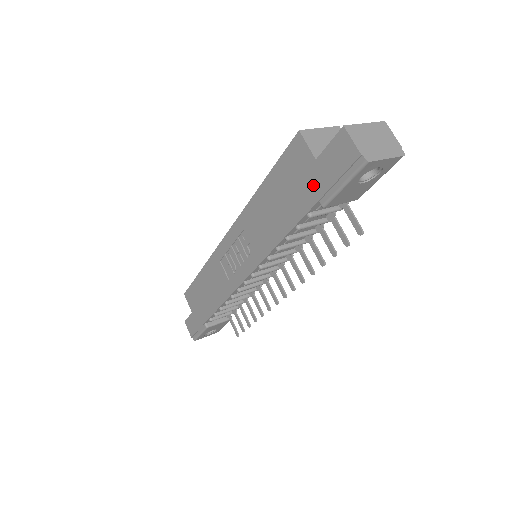
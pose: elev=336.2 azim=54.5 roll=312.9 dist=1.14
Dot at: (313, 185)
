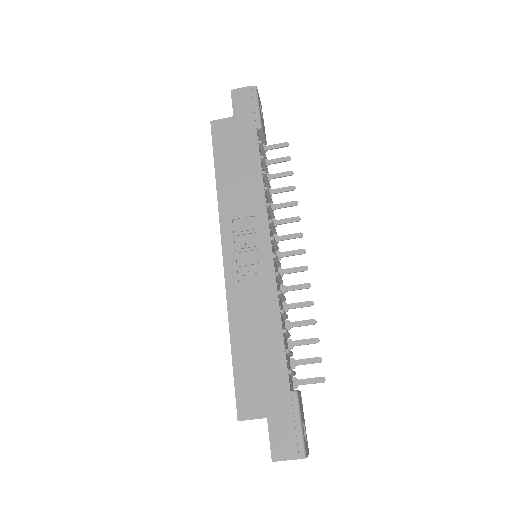
Dot at: (245, 125)
